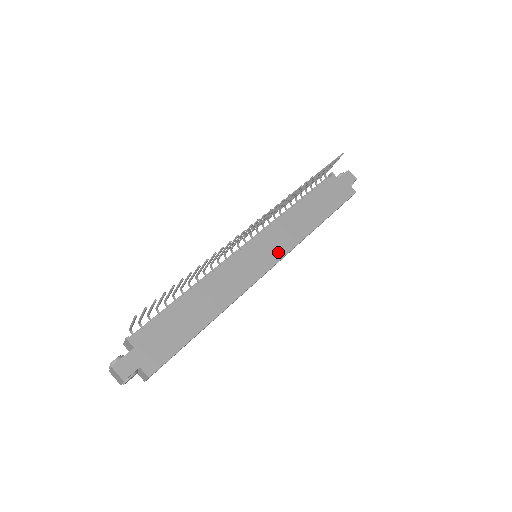
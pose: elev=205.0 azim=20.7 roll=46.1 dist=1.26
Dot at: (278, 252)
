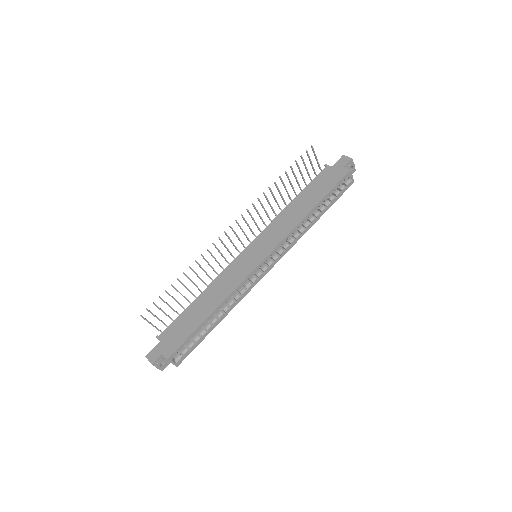
Dot at: (270, 246)
